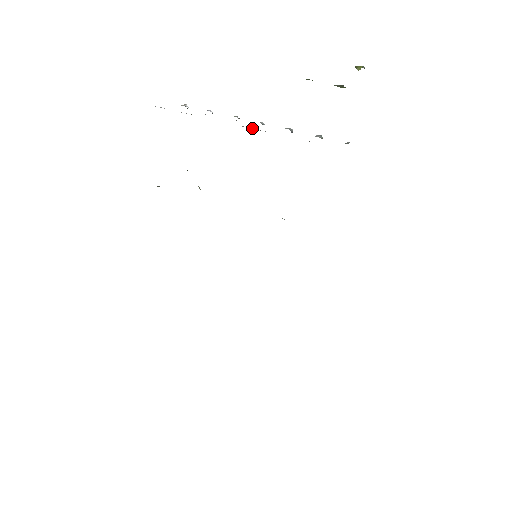
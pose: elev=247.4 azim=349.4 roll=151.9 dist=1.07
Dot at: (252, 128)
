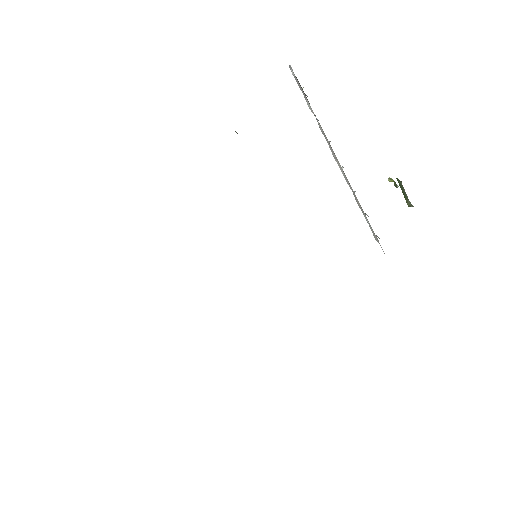
Dot at: (340, 168)
